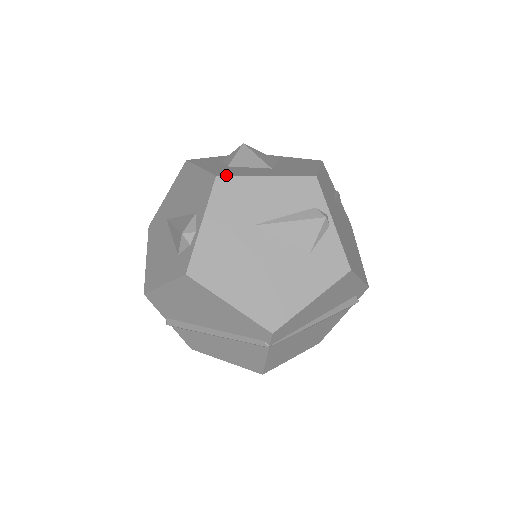
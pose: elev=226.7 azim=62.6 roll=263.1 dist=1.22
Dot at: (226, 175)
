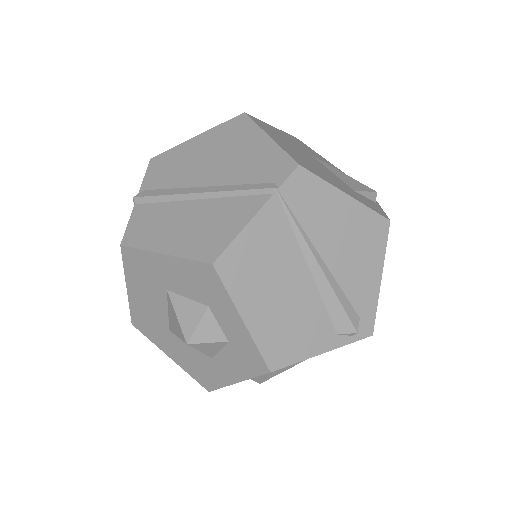
Dot at: occluded
